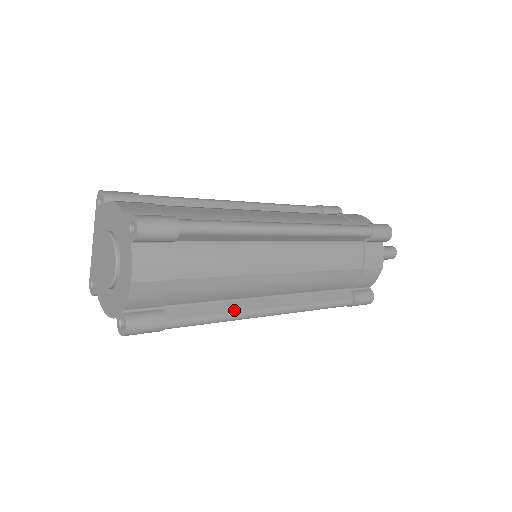
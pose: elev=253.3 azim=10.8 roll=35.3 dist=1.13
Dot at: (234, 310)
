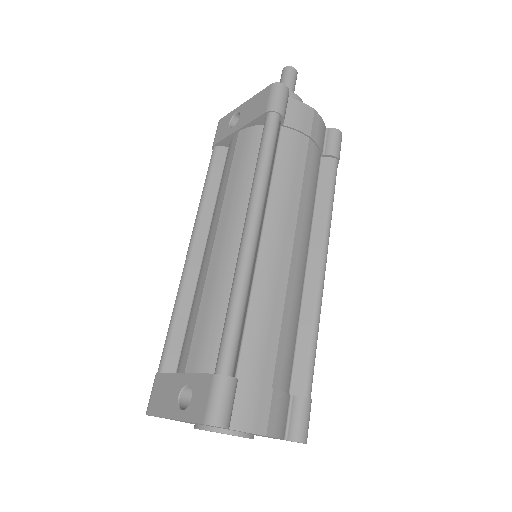
Dot at: occluded
